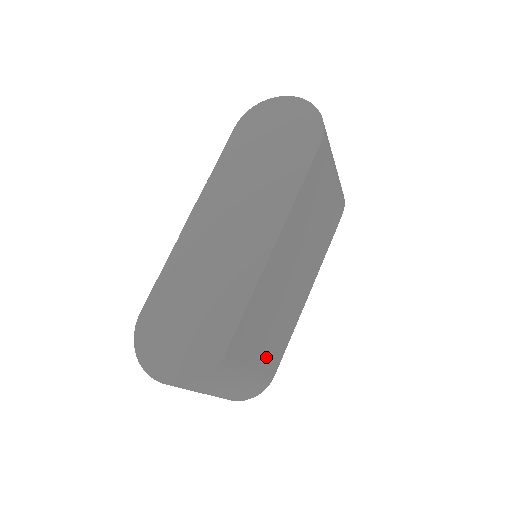
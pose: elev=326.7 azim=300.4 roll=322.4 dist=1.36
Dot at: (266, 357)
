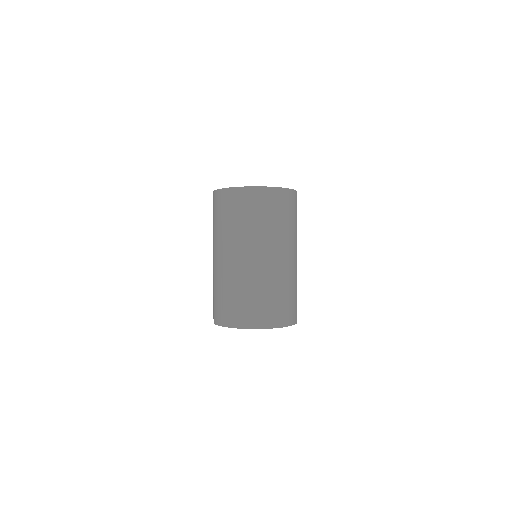
Dot at: occluded
